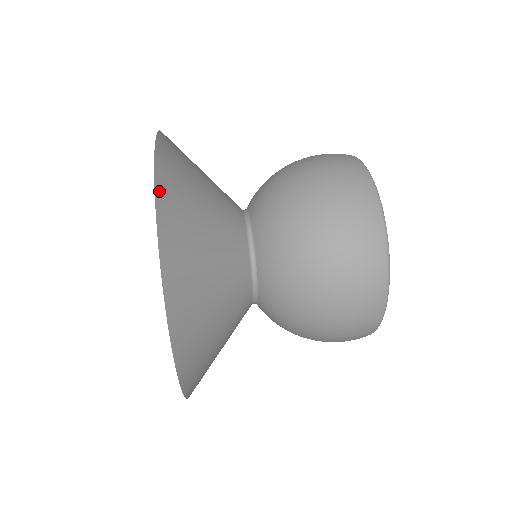
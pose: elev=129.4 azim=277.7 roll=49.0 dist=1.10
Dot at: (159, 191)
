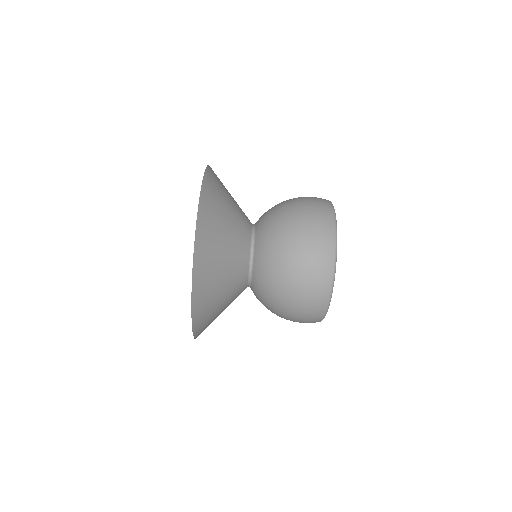
Dot at: (195, 275)
